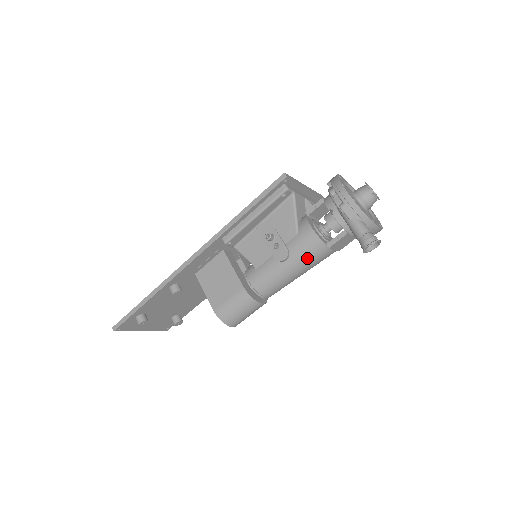
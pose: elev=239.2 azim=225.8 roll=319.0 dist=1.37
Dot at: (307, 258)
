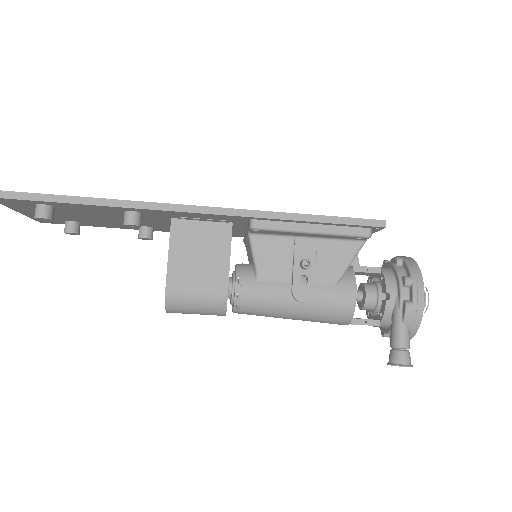
Dot at: (322, 316)
